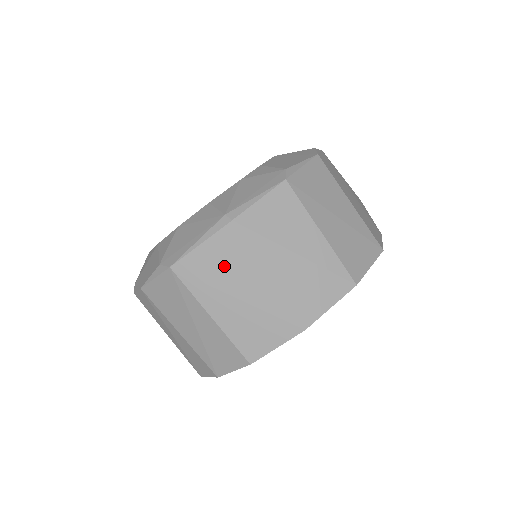
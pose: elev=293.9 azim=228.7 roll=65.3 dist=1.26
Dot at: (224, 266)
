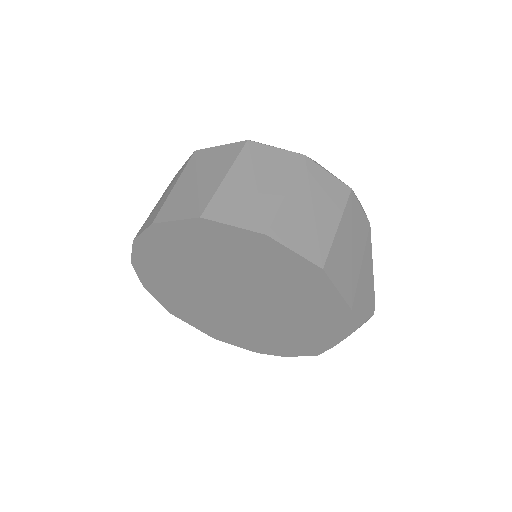
Dot at: (215, 161)
